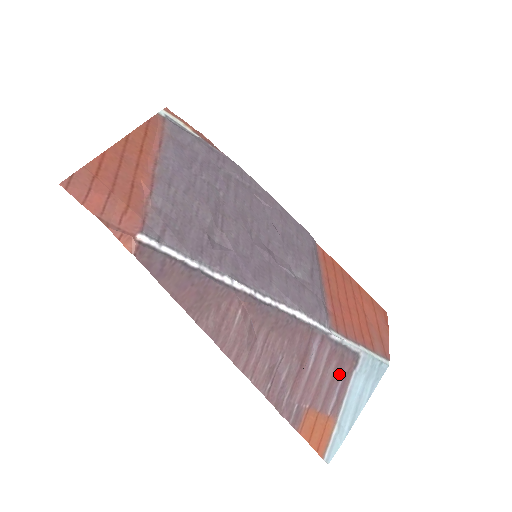
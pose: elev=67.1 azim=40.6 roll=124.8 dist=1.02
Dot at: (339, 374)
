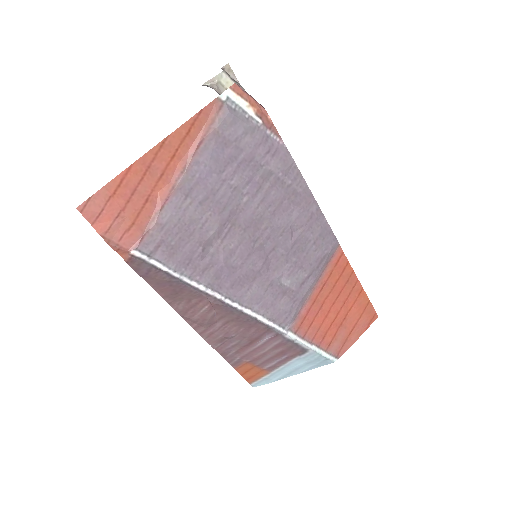
Dot at: (283, 355)
